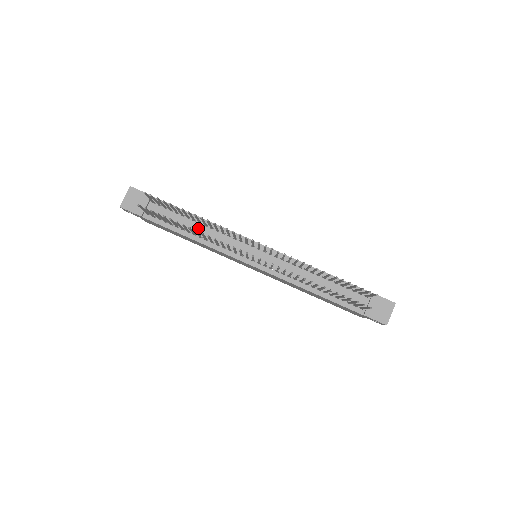
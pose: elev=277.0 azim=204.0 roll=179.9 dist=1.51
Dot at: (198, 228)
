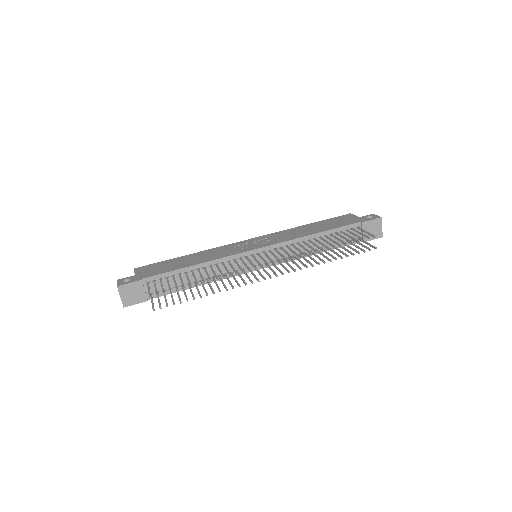
Dot at: (199, 274)
